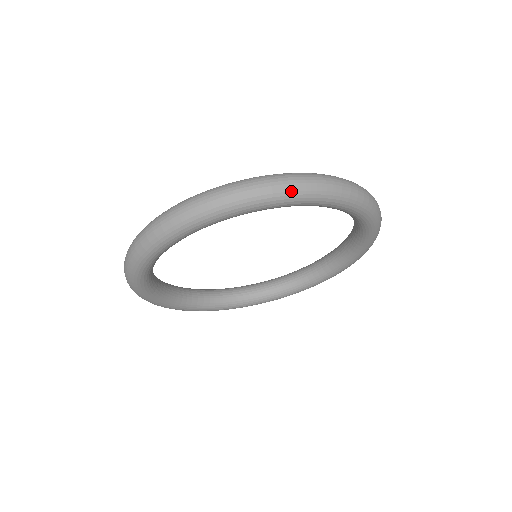
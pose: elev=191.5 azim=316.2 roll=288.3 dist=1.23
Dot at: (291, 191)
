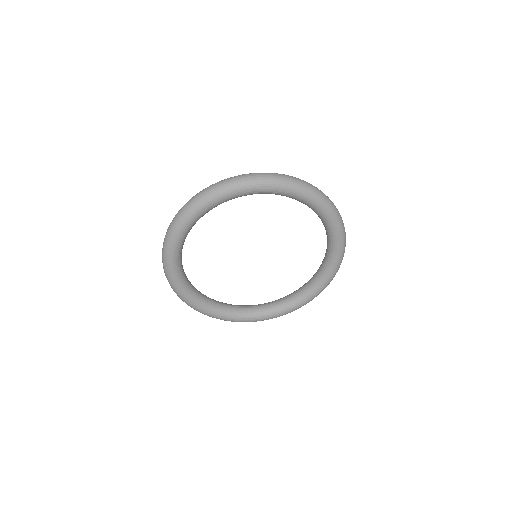
Dot at: (217, 190)
